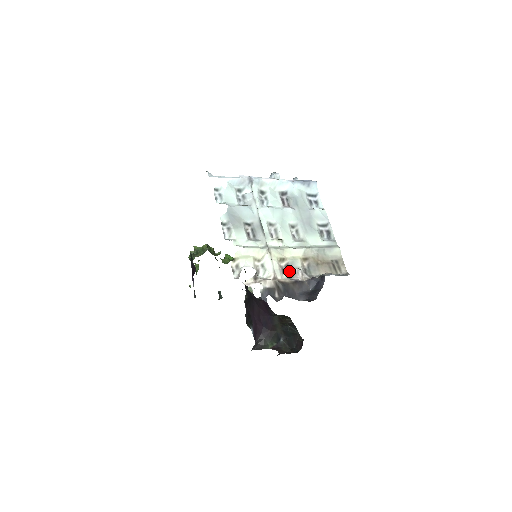
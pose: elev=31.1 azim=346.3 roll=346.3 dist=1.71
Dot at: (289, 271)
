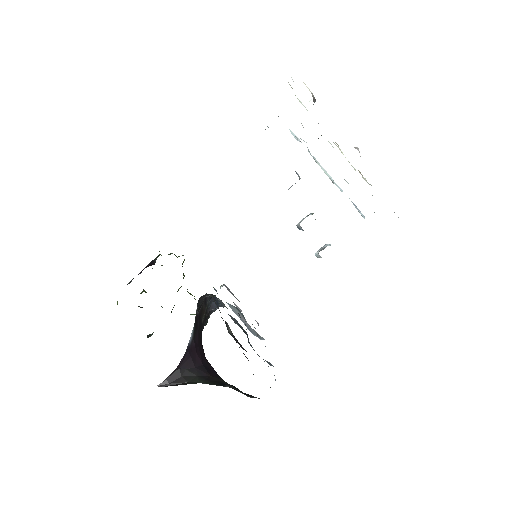
Dot at: occluded
